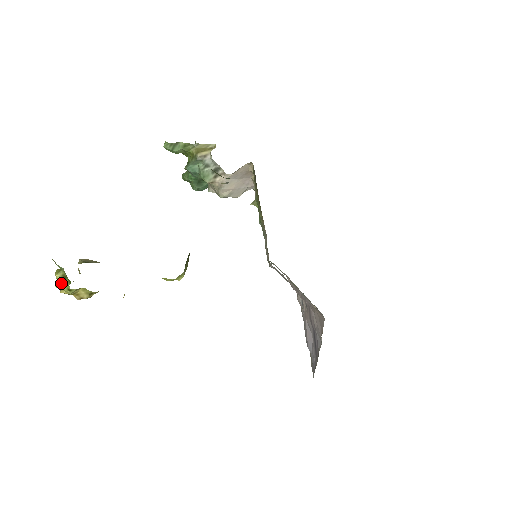
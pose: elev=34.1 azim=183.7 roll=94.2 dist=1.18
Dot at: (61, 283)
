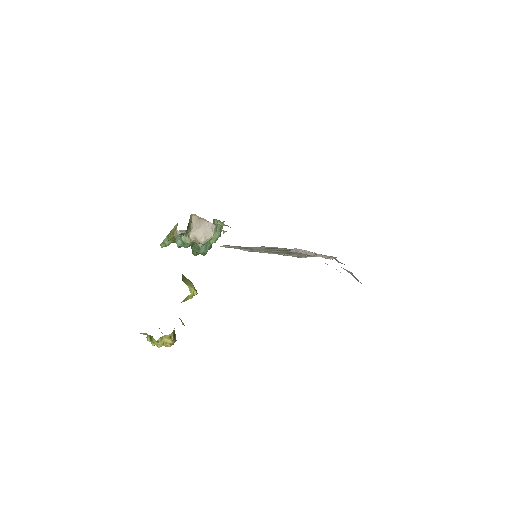
Dot at: (152, 342)
